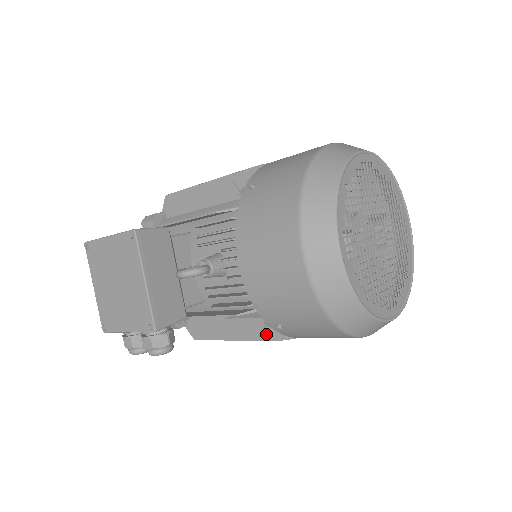
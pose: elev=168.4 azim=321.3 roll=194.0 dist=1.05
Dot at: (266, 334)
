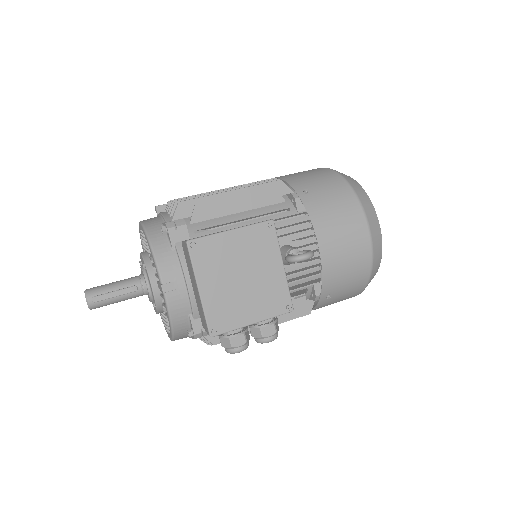
Dot at: occluded
